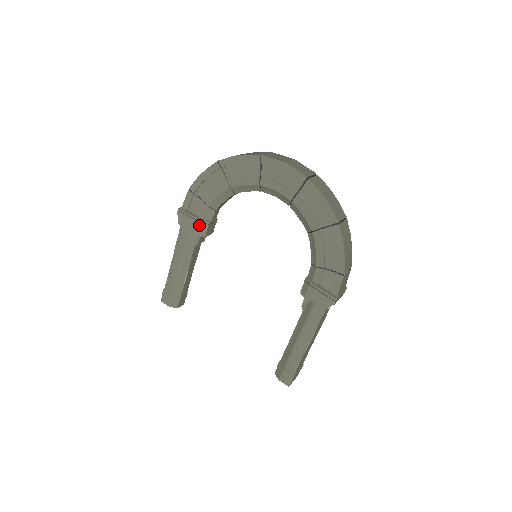
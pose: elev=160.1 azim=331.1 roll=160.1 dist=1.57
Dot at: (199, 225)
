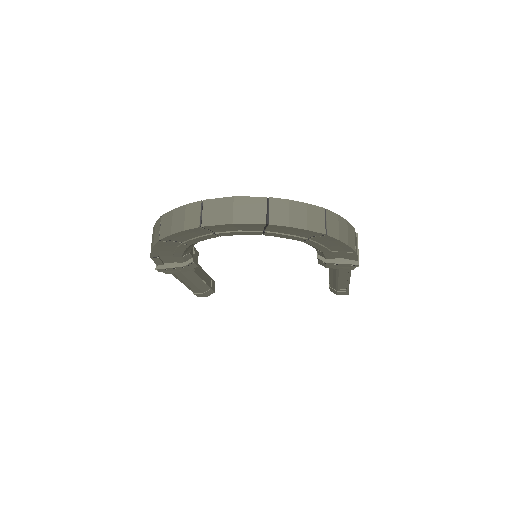
Dot at: (186, 268)
